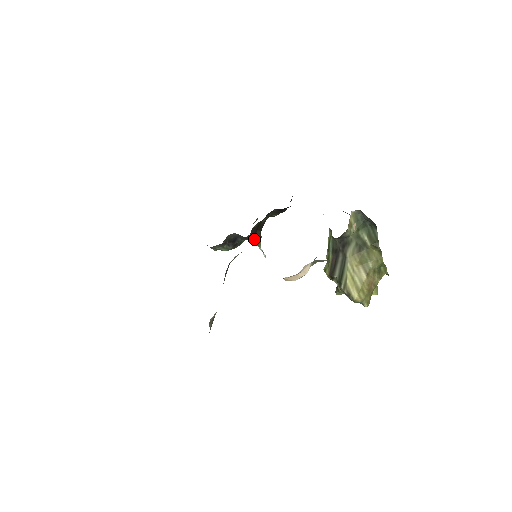
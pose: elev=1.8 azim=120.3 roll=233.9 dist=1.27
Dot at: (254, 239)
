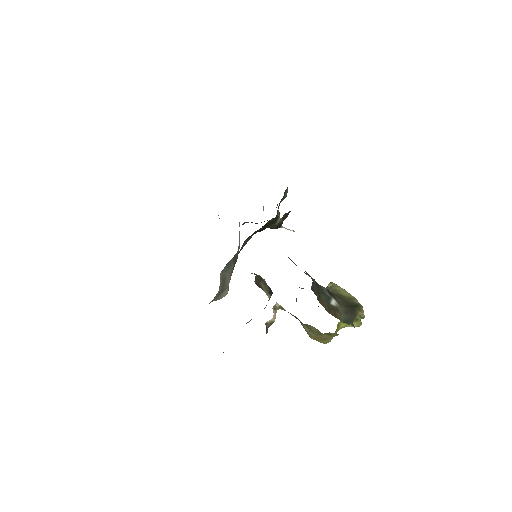
Dot at: (269, 227)
